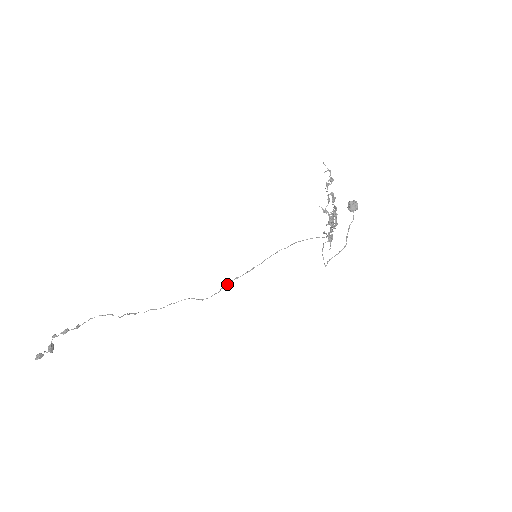
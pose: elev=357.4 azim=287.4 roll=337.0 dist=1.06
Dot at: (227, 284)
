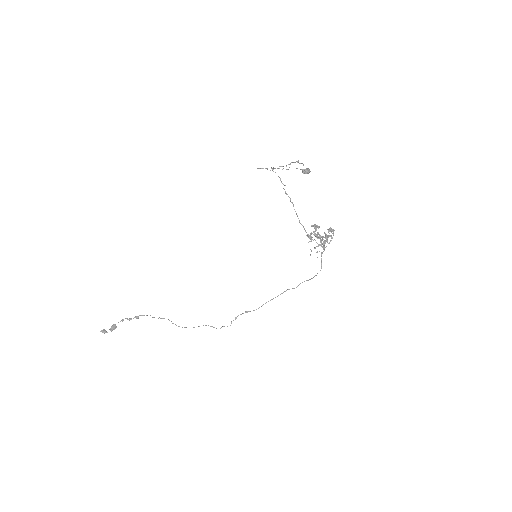
Dot at: (237, 316)
